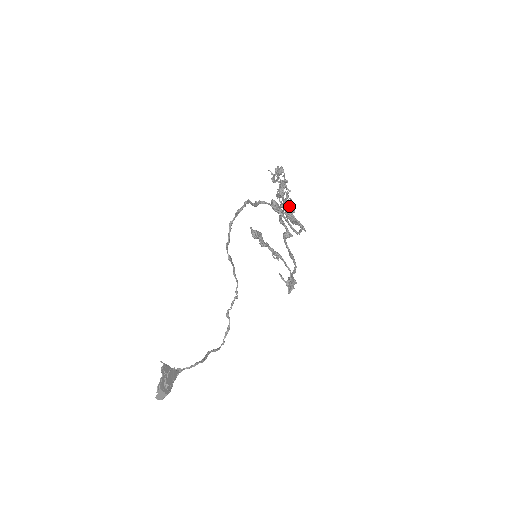
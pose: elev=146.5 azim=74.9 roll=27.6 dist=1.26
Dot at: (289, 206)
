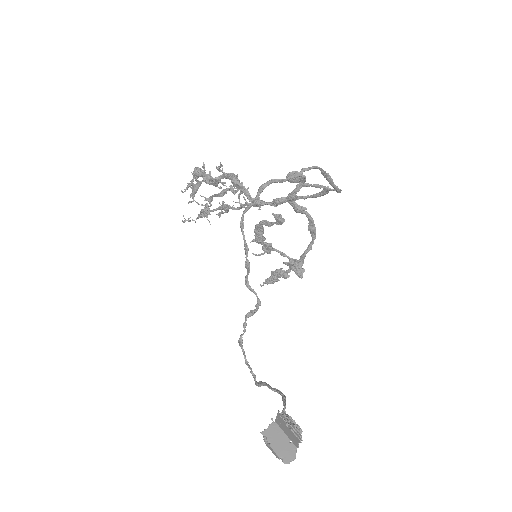
Dot at: occluded
